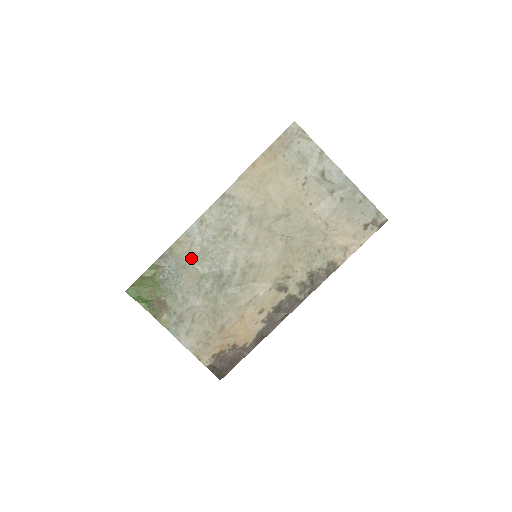
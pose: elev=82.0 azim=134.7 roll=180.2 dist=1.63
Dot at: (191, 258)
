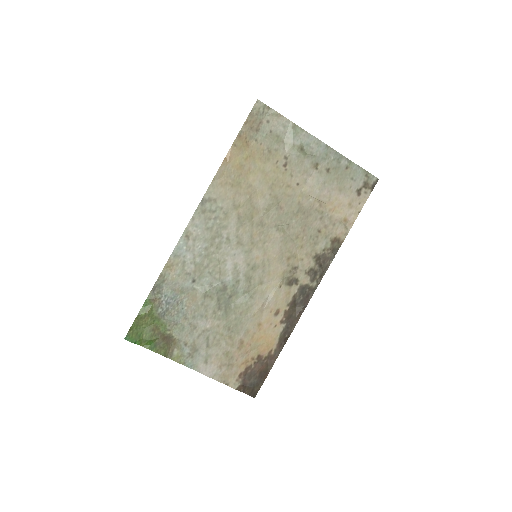
Dot at: (187, 279)
